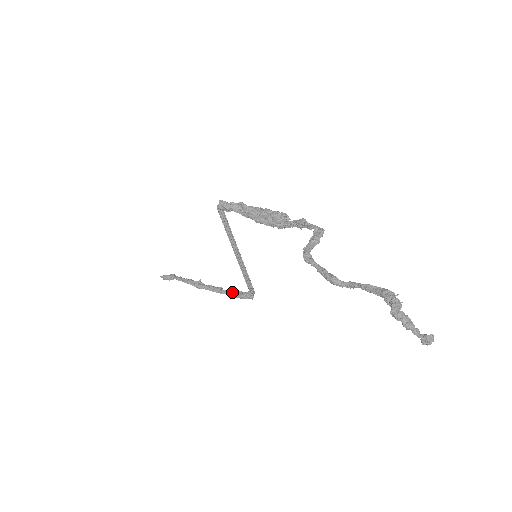
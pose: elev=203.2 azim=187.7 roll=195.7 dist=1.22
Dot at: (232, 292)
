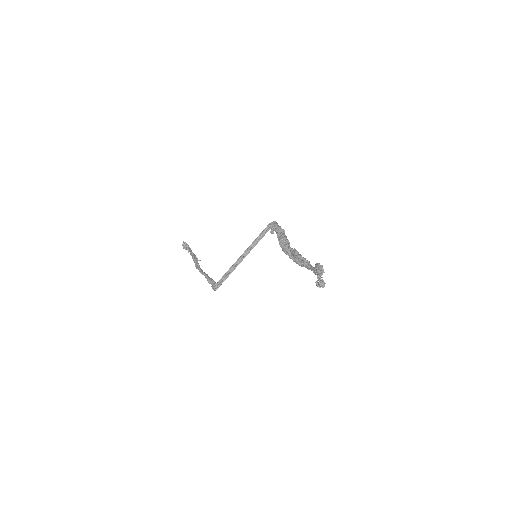
Dot at: occluded
